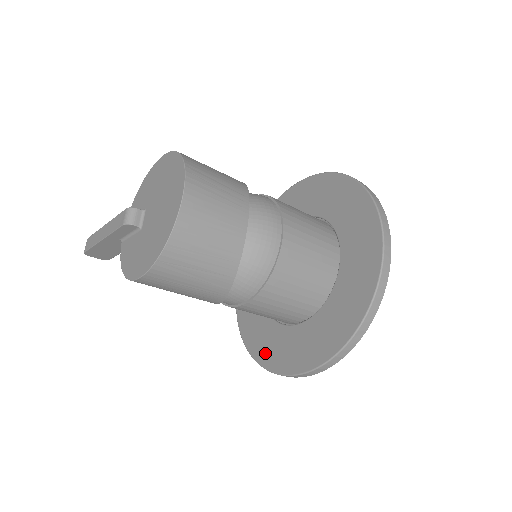
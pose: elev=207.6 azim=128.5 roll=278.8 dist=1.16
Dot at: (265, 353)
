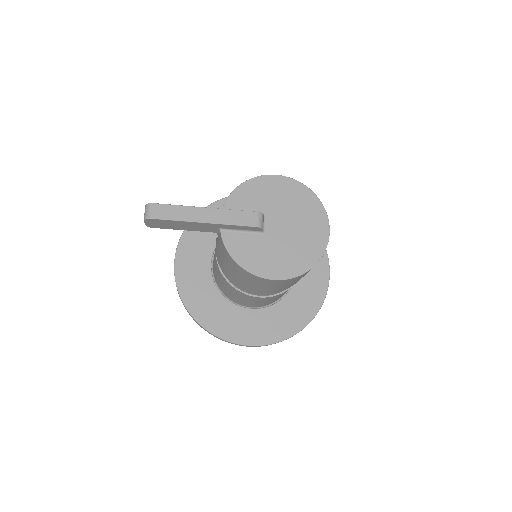
Dot at: (221, 326)
